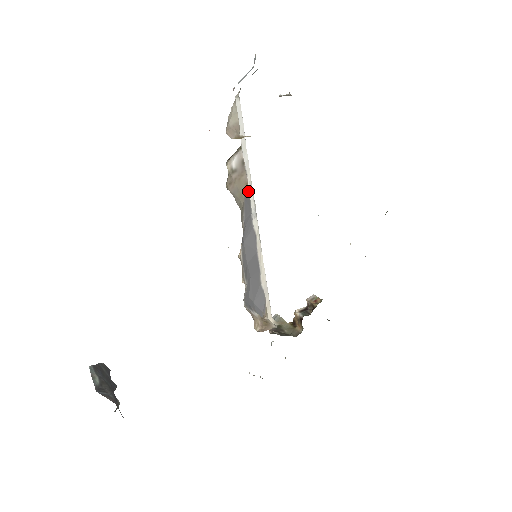
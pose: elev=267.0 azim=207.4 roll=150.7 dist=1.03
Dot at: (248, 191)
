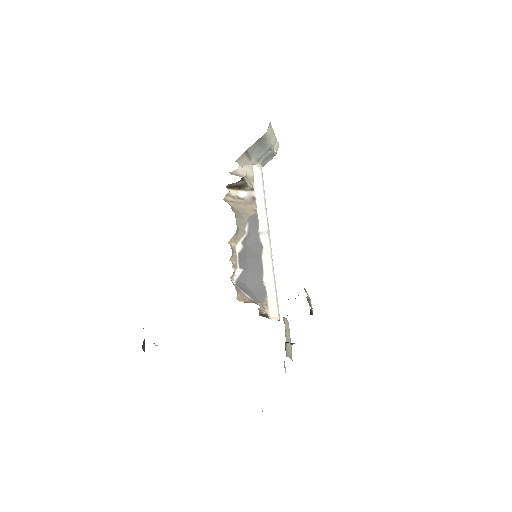
Dot at: (256, 215)
